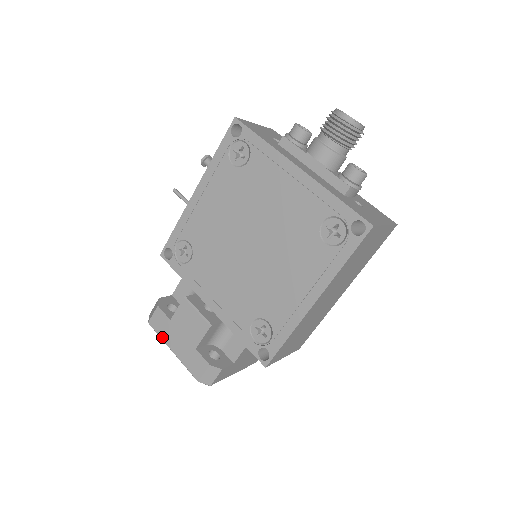
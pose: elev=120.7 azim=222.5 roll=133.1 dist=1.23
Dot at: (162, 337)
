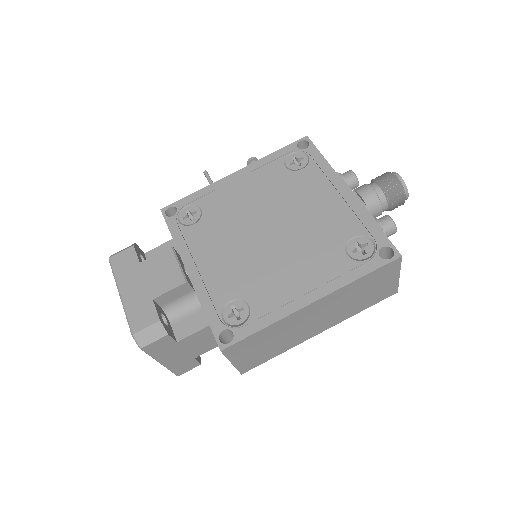
Dot at: (117, 276)
